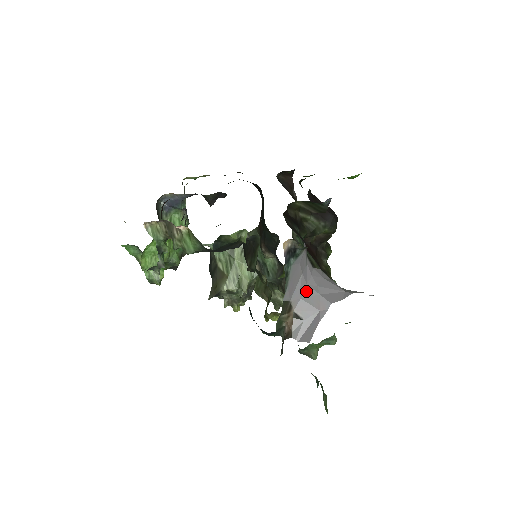
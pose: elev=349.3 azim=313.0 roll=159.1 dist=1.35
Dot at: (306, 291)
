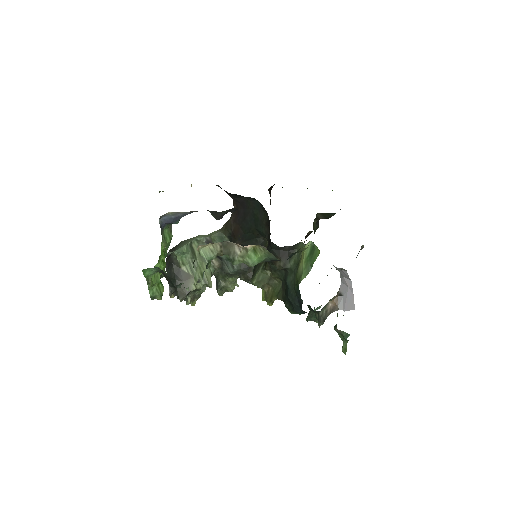
Dot at: (340, 276)
